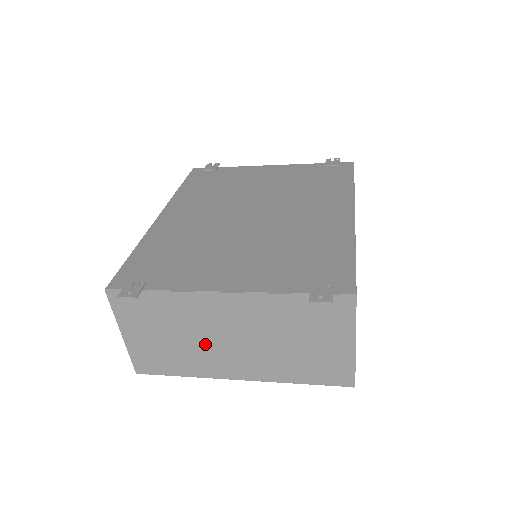
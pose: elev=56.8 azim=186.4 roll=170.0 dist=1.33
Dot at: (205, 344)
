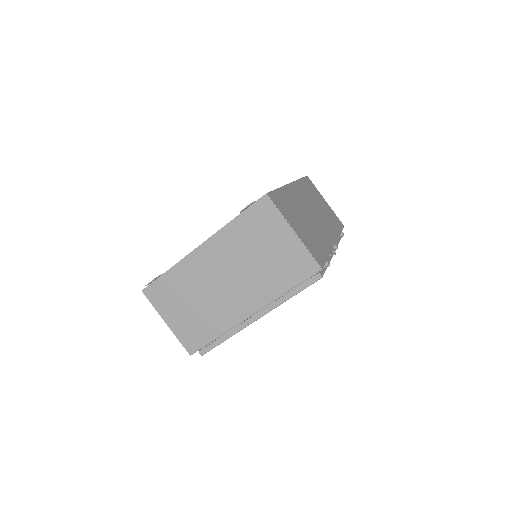
Dot at: (213, 296)
